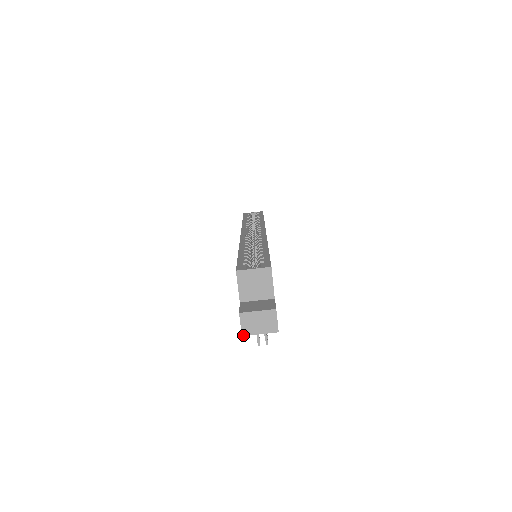
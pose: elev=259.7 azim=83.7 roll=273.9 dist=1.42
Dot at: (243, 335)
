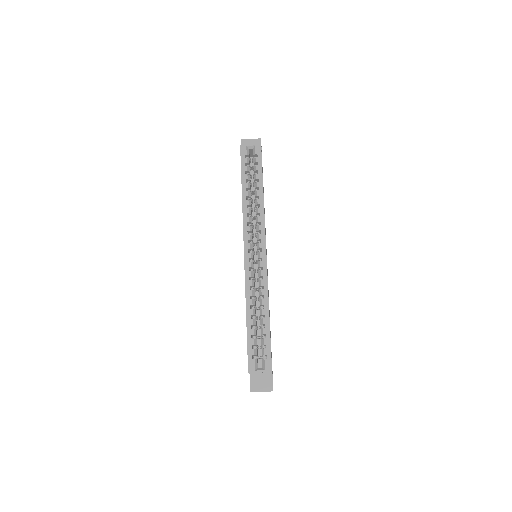
Dot at: occluded
